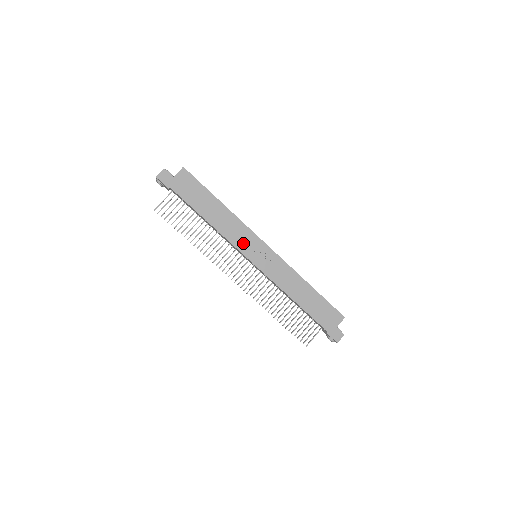
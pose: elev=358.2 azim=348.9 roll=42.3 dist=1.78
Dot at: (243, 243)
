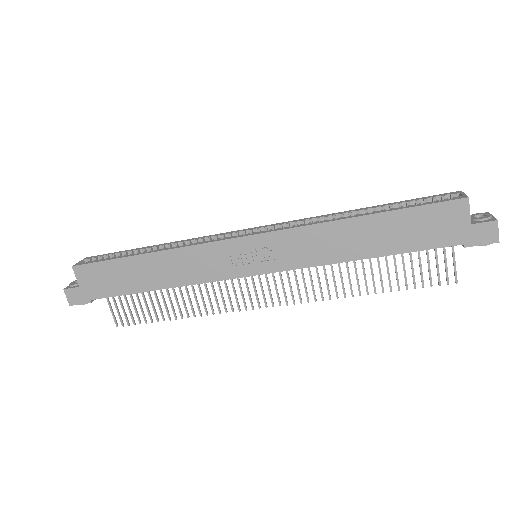
Dot at: (220, 267)
